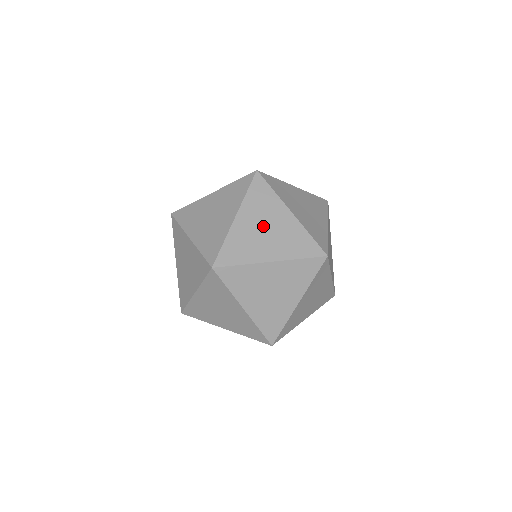
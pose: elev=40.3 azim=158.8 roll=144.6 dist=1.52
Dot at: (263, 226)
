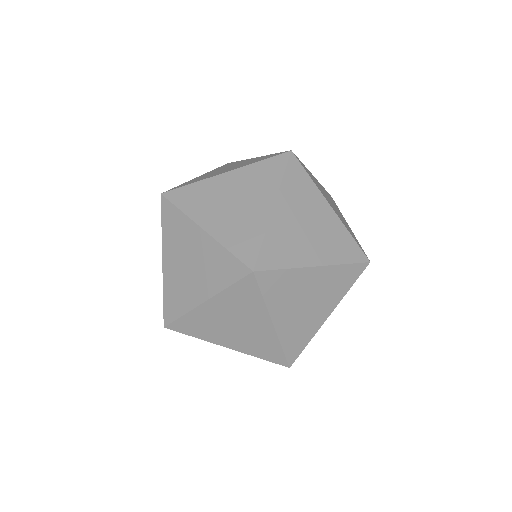
Dot at: (236, 197)
